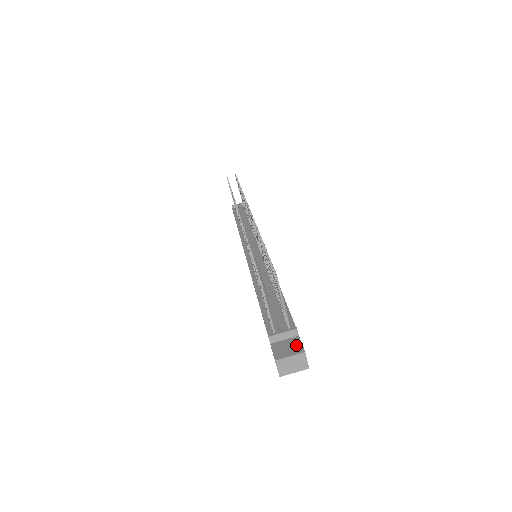
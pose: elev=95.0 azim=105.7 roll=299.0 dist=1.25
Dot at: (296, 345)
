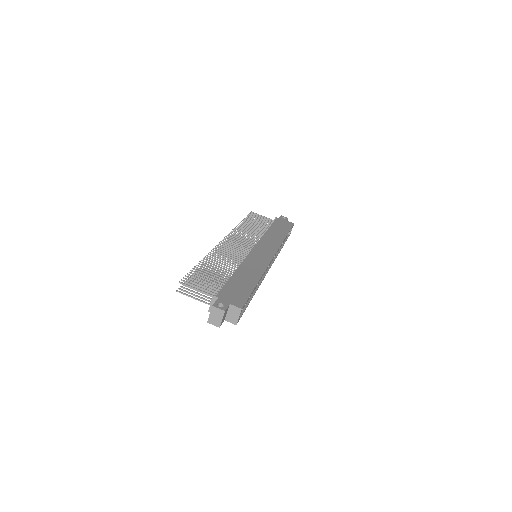
Dot at: occluded
